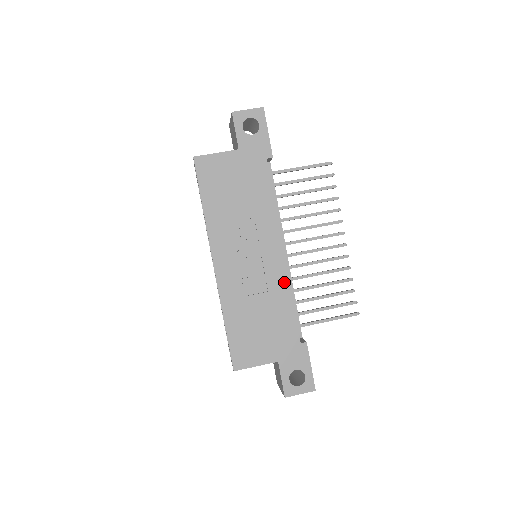
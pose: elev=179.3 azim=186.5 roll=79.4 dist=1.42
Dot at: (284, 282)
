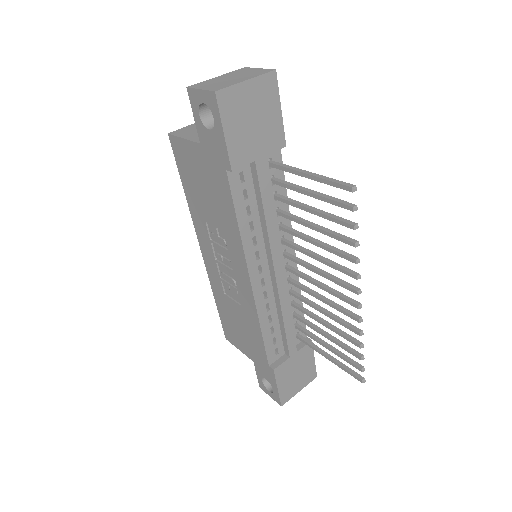
Dot at: (253, 309)
